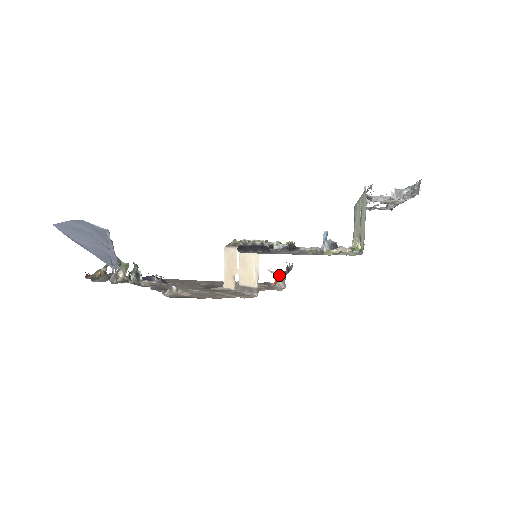
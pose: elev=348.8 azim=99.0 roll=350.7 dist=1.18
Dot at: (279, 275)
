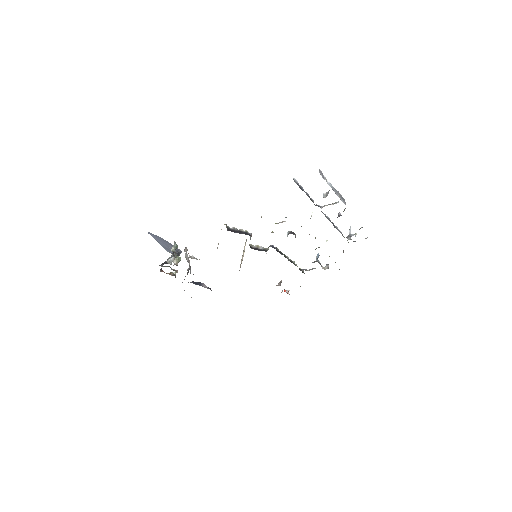
Dot at: occluded
